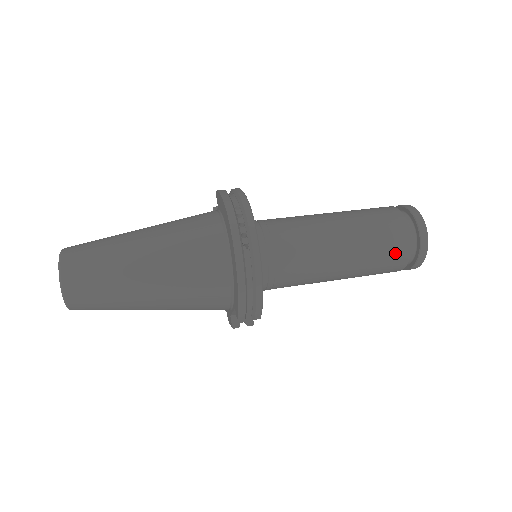
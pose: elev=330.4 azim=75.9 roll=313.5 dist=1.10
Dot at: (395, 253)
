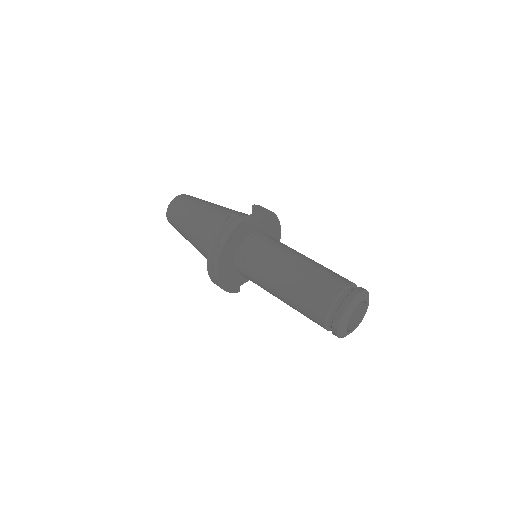
Dot at: (315, 322)
